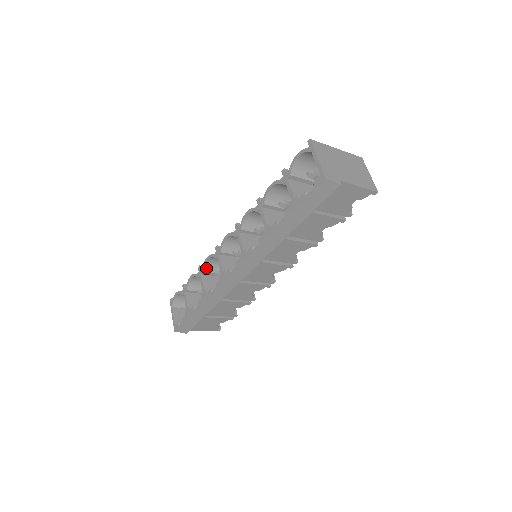
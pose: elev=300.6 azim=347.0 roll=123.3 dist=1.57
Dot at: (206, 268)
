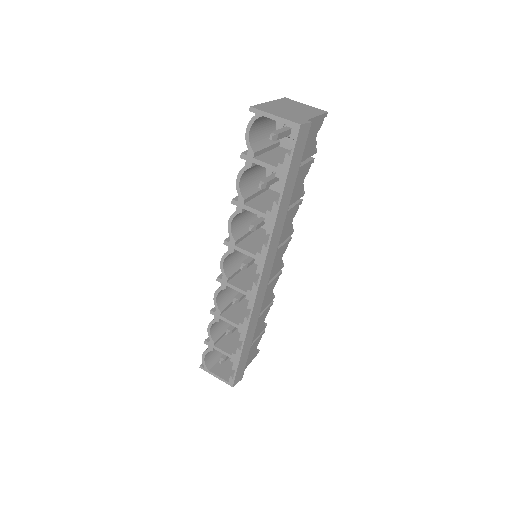
Dot at: (220, 306)
